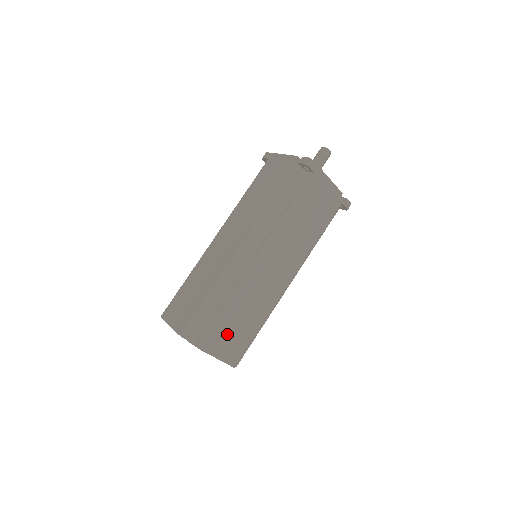
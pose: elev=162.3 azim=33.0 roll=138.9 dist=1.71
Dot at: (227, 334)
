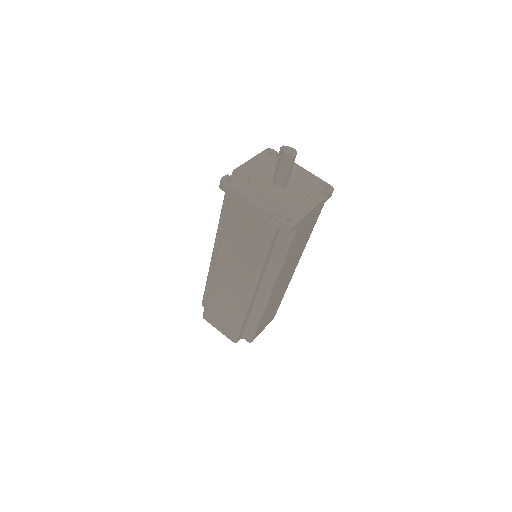
Dot at: (265, 322)
